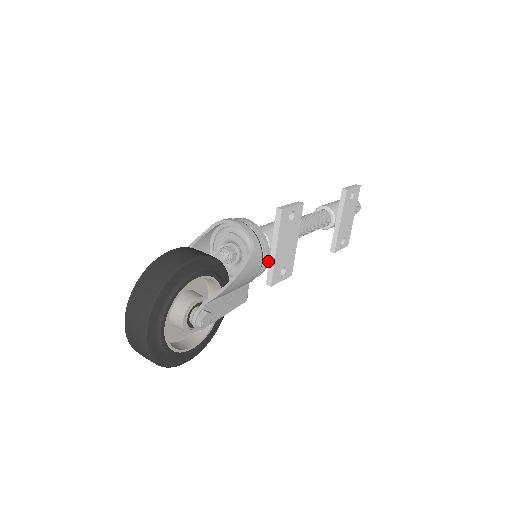
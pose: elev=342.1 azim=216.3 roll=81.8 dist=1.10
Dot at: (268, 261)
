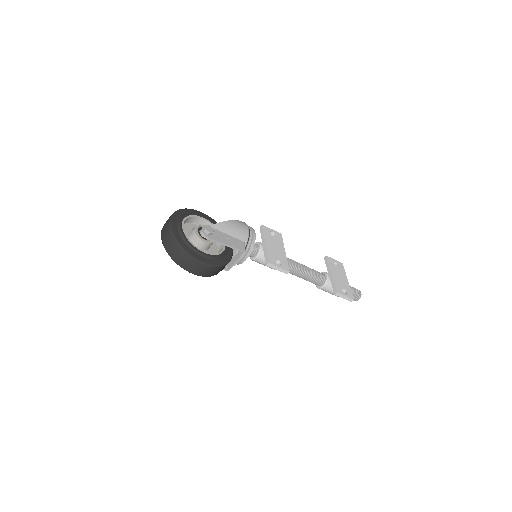
Dot at: (255, 235)
